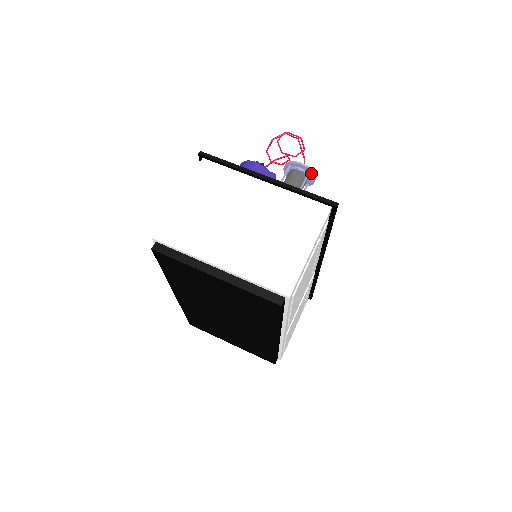
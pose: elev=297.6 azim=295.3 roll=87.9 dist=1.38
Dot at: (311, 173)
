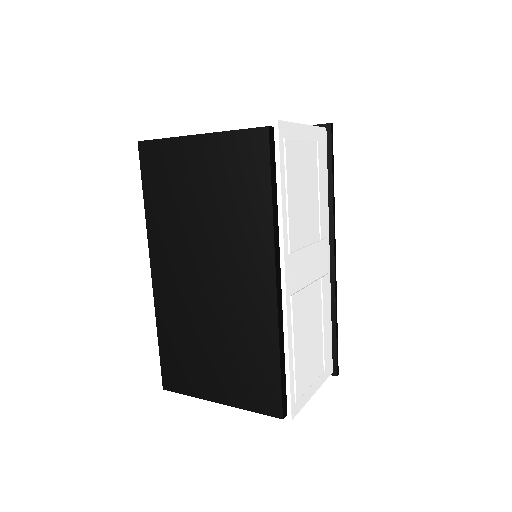
Dot at: occluded
